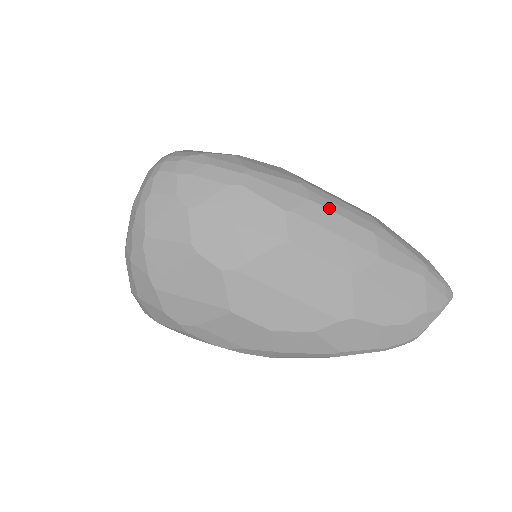
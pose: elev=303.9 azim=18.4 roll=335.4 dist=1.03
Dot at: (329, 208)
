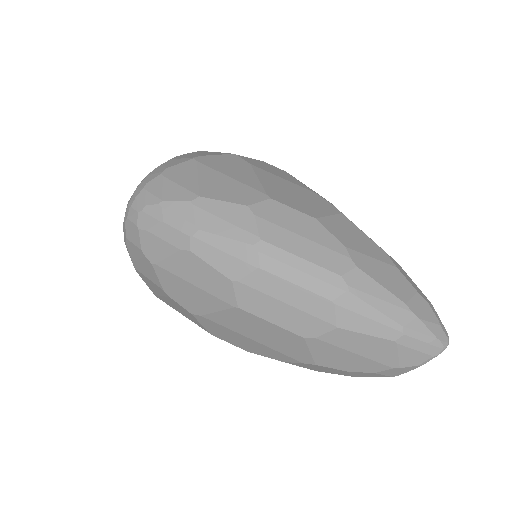
Dot at: (281, 276)
